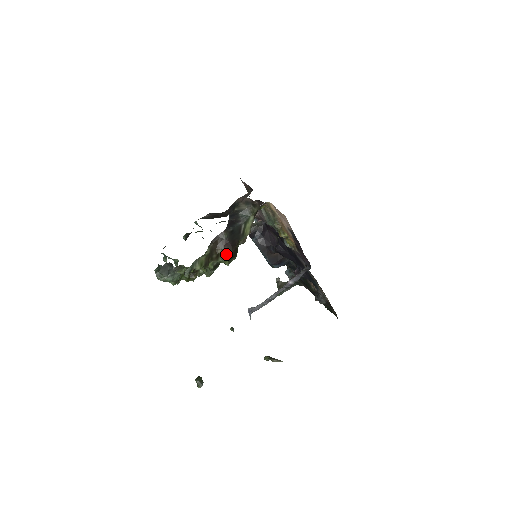
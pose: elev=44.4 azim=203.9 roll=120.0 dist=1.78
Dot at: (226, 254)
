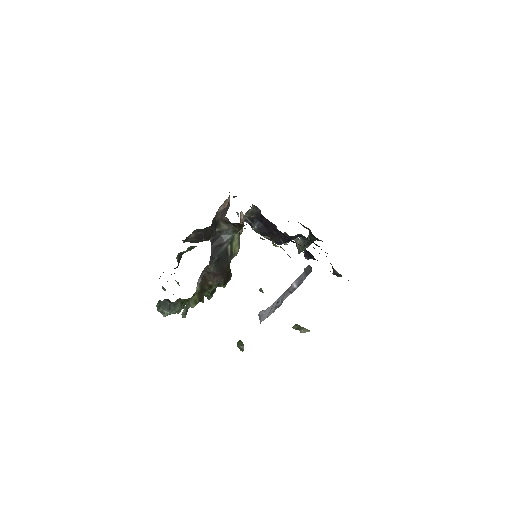
Dot at: (218, 283)
